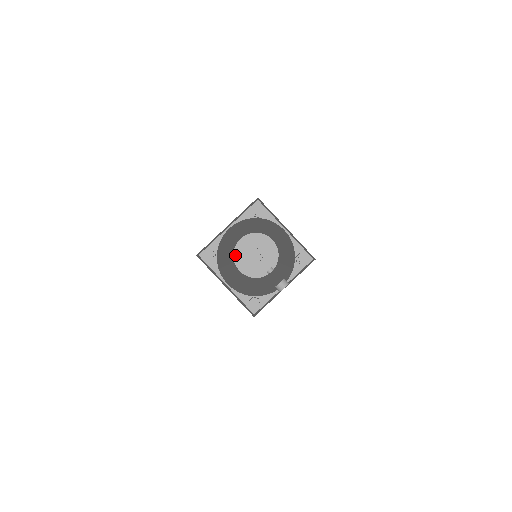
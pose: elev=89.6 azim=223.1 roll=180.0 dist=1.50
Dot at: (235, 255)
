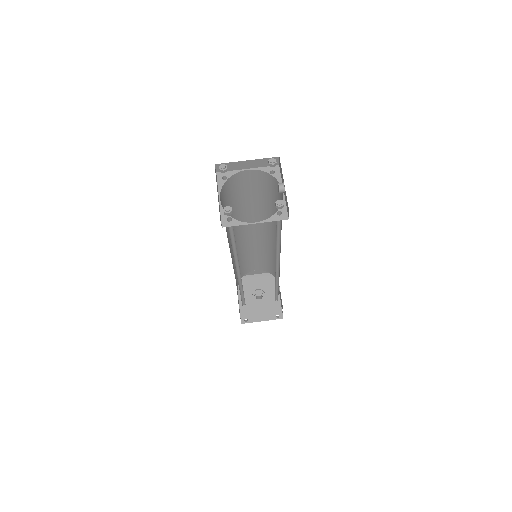
Dot at: (247, 310)
